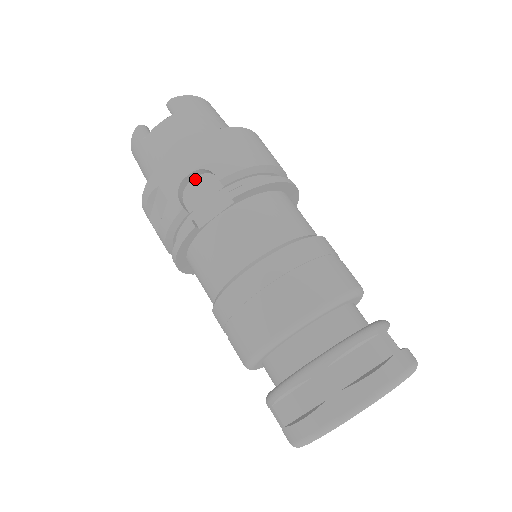
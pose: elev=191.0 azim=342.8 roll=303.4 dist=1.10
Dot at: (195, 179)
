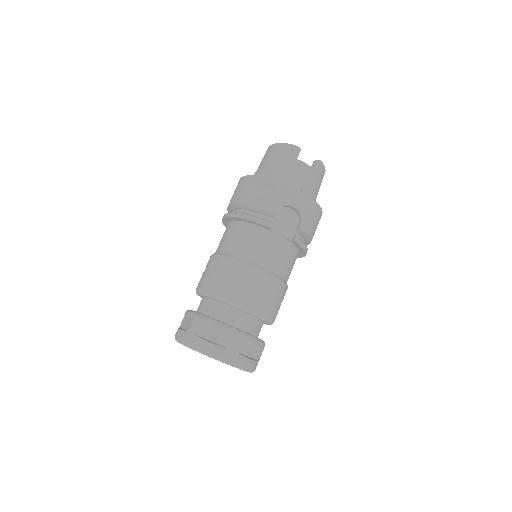
Dot at: (292, 210)
